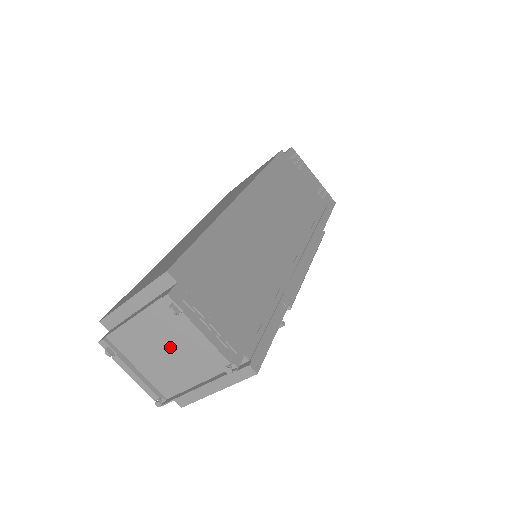
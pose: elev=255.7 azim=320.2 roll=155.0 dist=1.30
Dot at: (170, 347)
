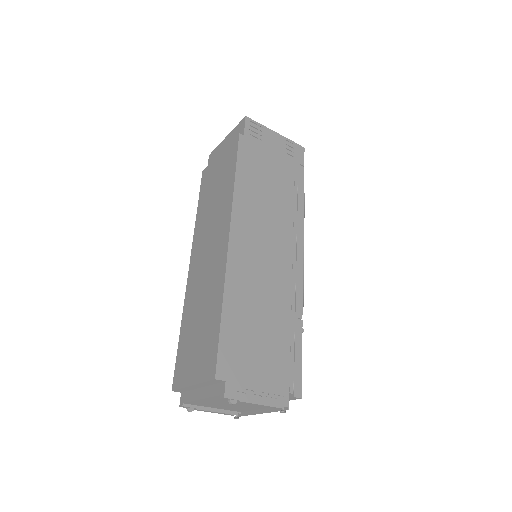
Dot at: (234, 404)
